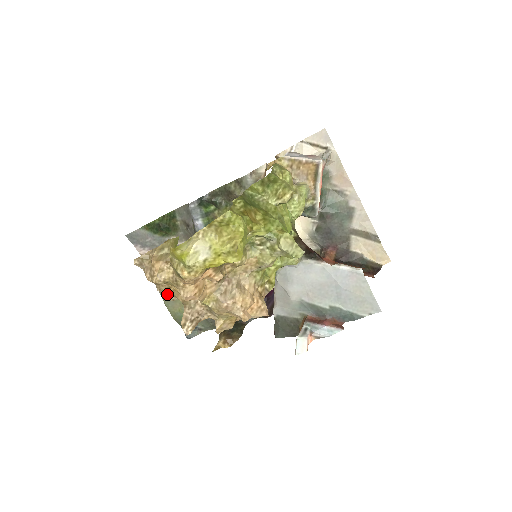
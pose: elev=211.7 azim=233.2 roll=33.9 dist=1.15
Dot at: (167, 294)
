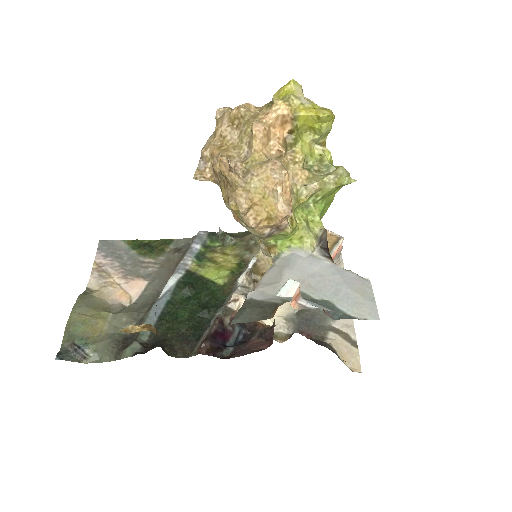
Dot at: (196, 170)
